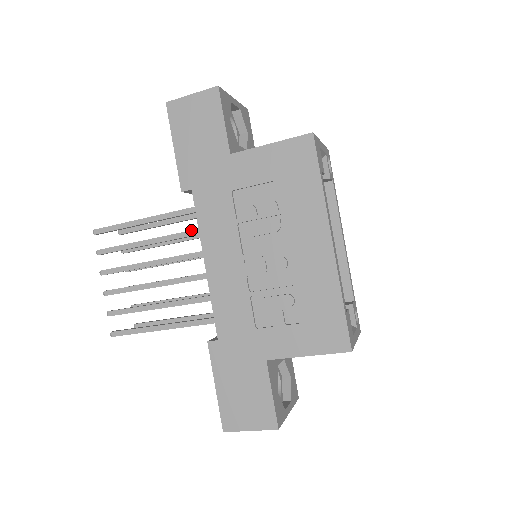
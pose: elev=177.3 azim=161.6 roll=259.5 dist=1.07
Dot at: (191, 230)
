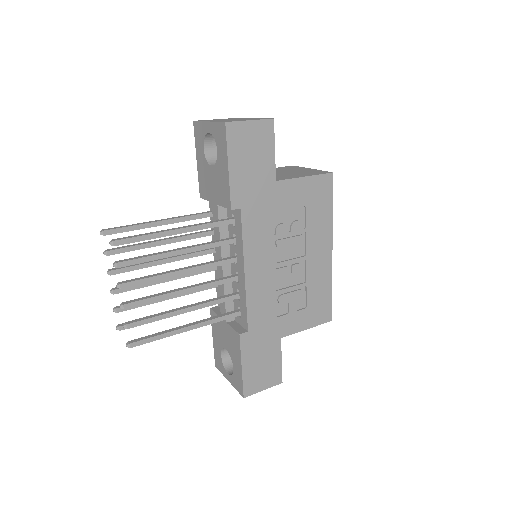
Dot at: (223, 241)
